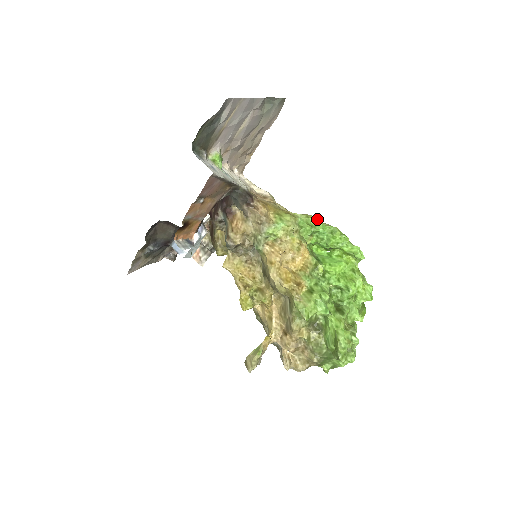
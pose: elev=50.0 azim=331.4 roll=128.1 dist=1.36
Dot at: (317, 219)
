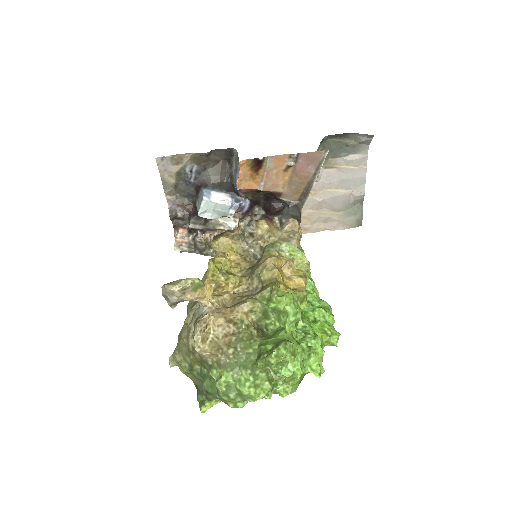
Dot at: occluded
